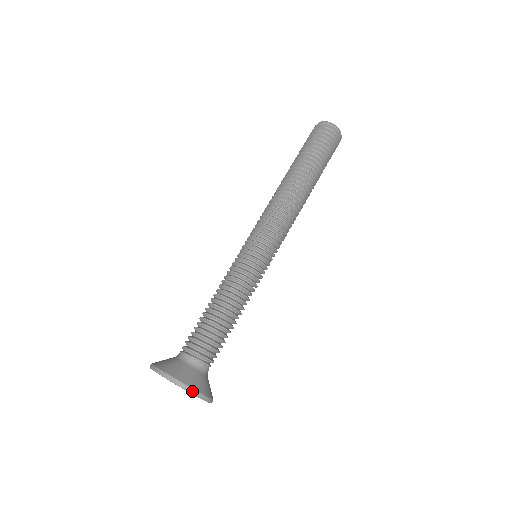
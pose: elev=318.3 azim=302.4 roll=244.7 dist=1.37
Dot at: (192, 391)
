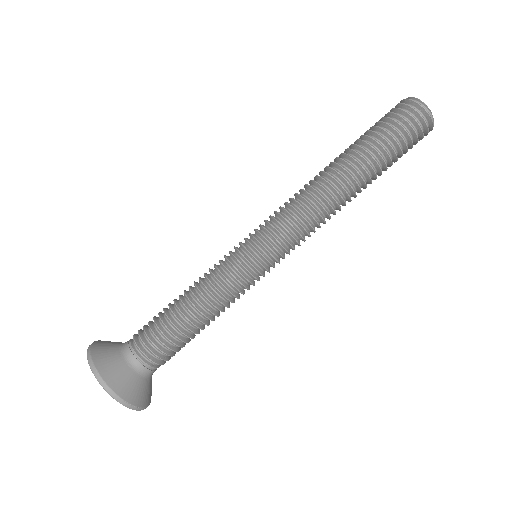
Dot at: (92, 366)
